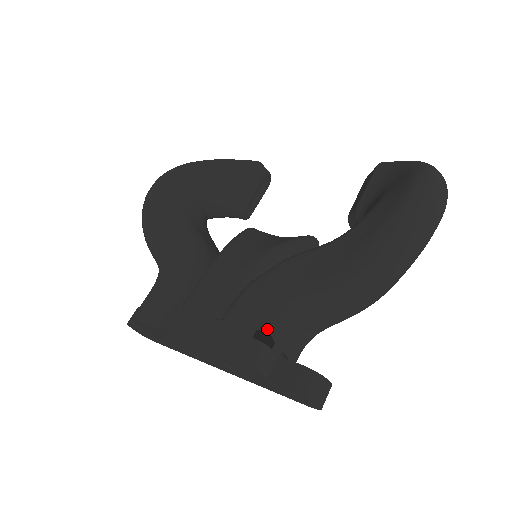
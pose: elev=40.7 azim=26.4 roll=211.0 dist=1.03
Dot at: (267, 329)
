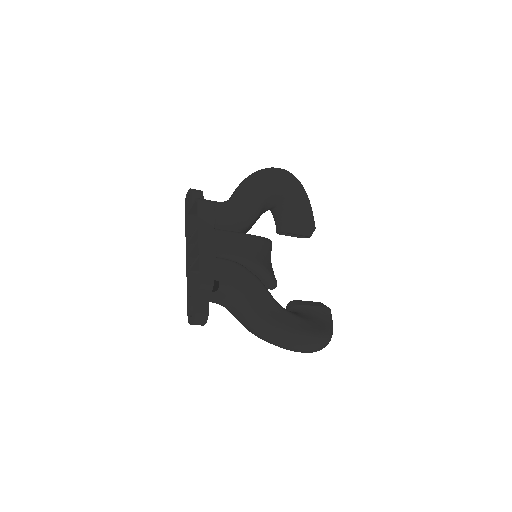
Dot at: (221, 286)
